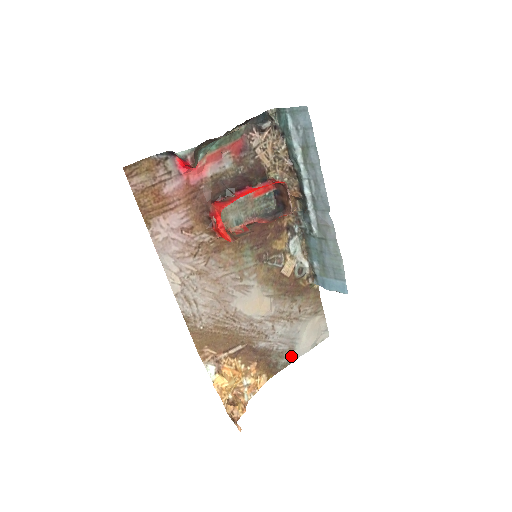
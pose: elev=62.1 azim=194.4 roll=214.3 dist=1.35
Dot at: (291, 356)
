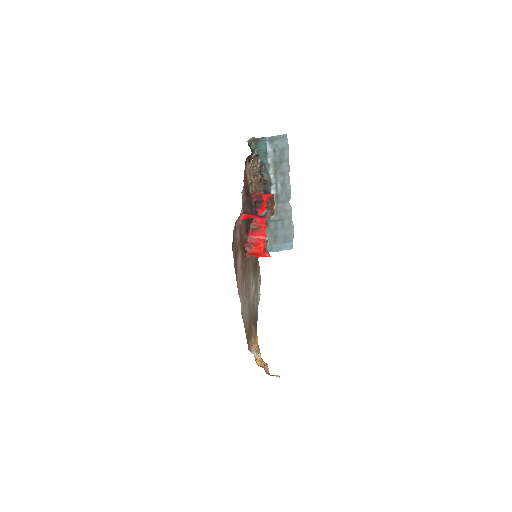
Dot at: (257, 310)
